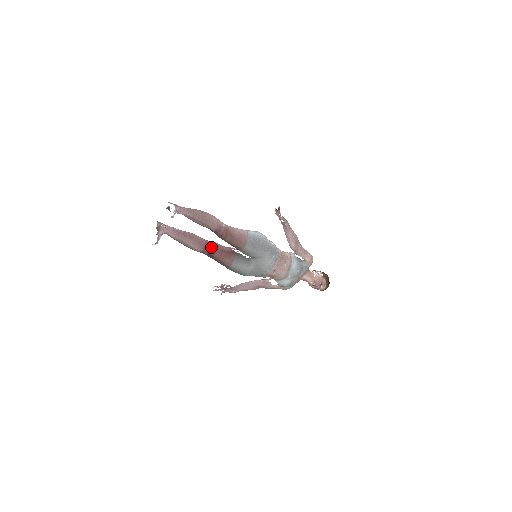
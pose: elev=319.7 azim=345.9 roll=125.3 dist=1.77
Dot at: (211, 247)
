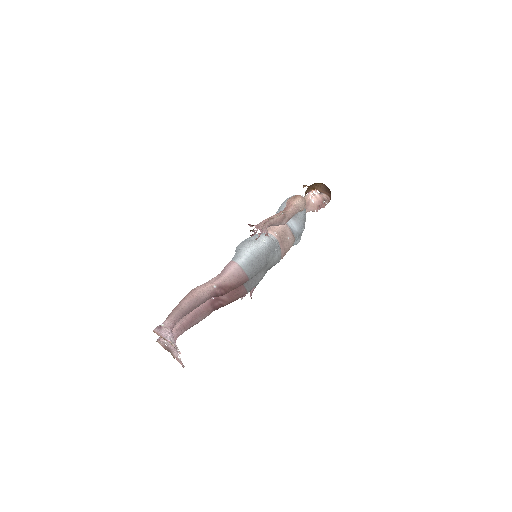
Dot at: (218, 302)
